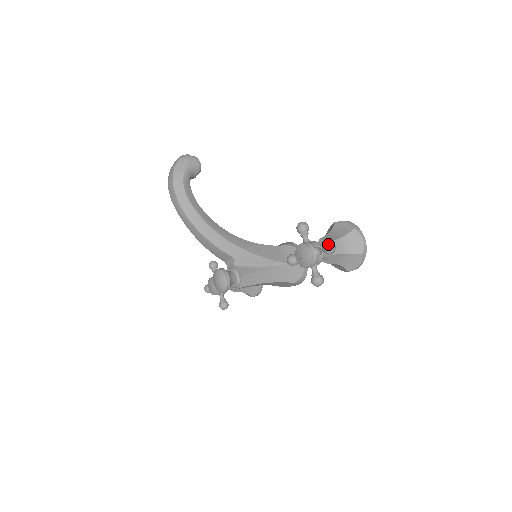
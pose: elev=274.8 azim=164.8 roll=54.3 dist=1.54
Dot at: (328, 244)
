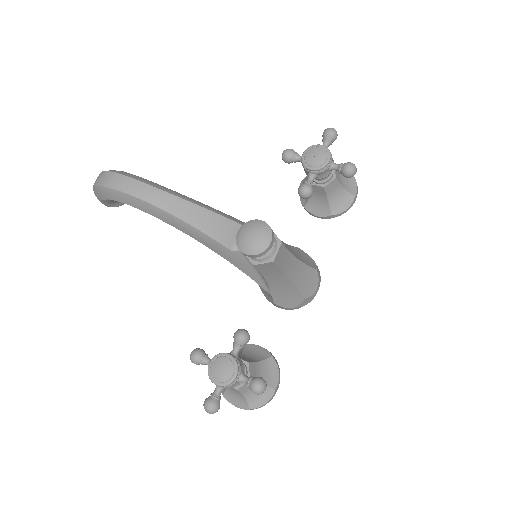
Dot at: (327, 128)
